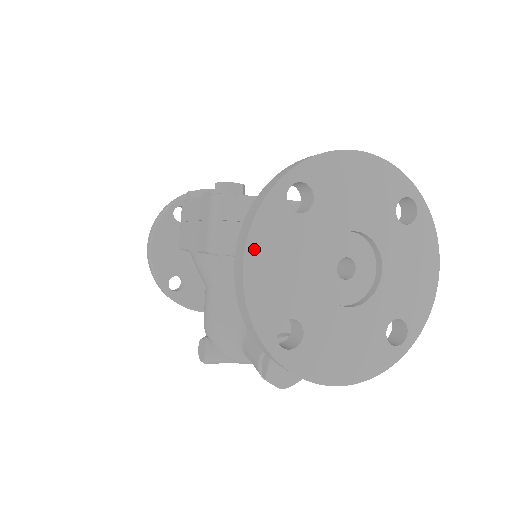
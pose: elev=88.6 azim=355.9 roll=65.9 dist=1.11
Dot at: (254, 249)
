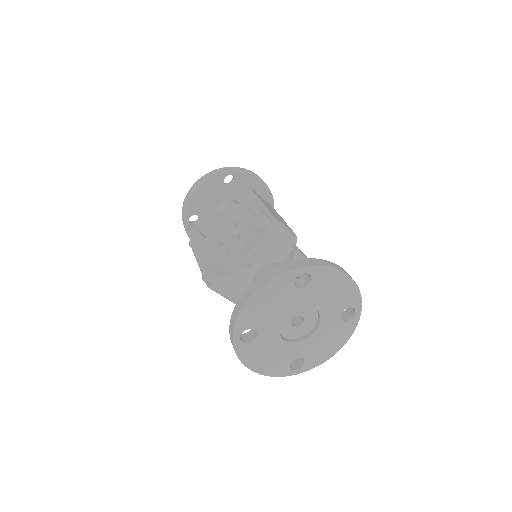
Dot at: (252, 365)
